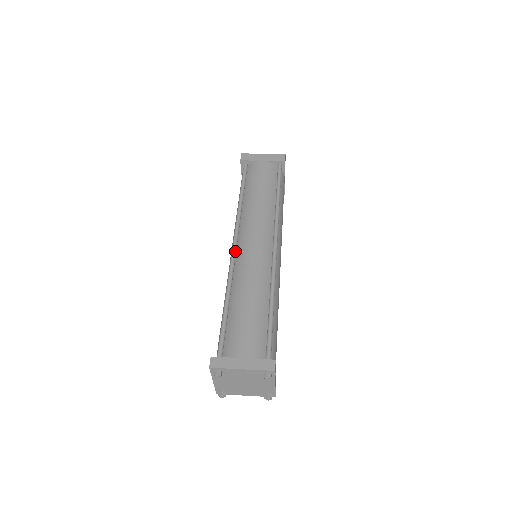
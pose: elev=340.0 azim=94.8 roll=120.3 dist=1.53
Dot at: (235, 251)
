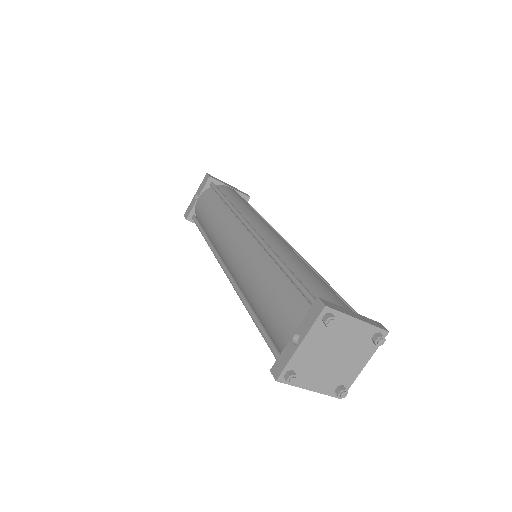
Dot at: occluded
